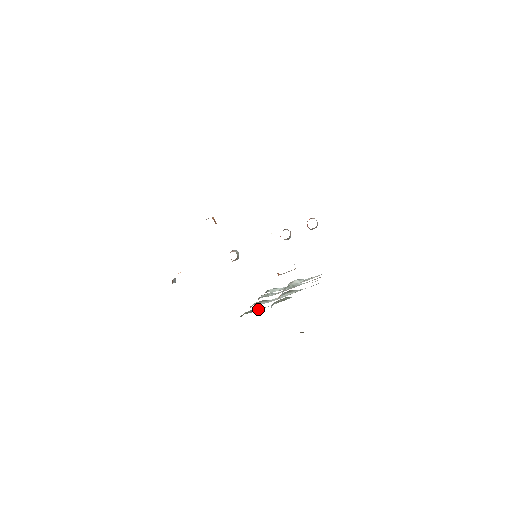
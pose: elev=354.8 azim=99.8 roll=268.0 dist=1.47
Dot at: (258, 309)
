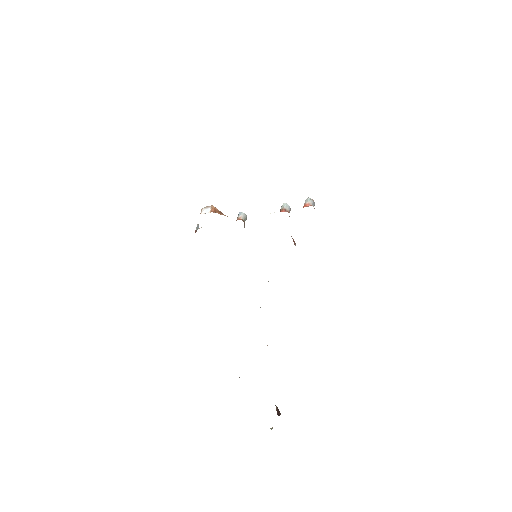
Dot at: occluded
